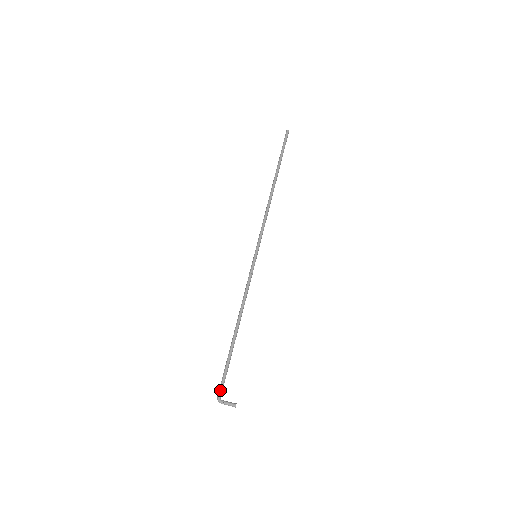
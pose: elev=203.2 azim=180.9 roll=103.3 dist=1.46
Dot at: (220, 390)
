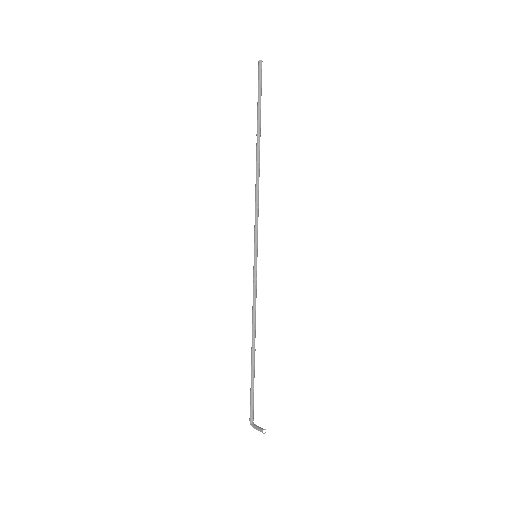
Dot at: (250, 414)
